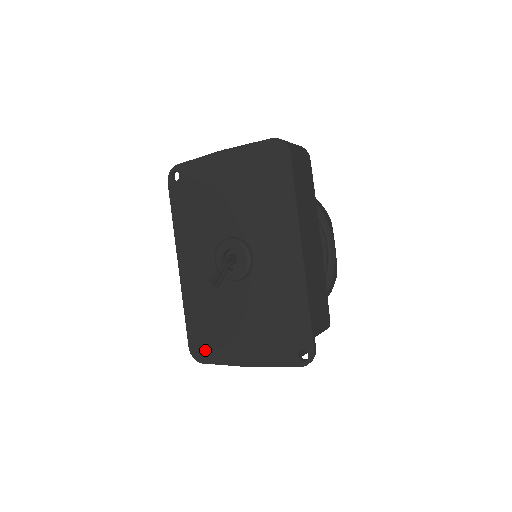
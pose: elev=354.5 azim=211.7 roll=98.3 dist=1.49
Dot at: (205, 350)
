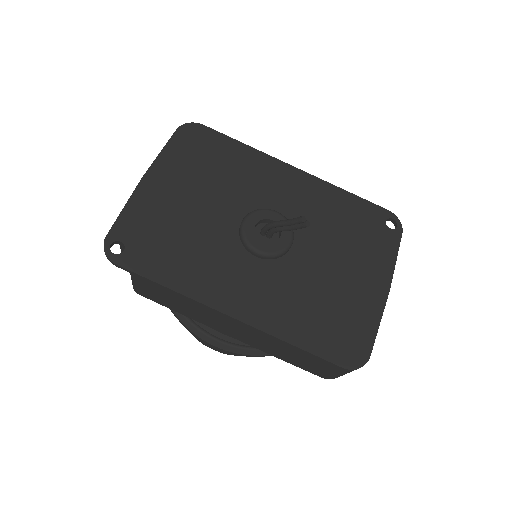
Dot at: (354, 341)
